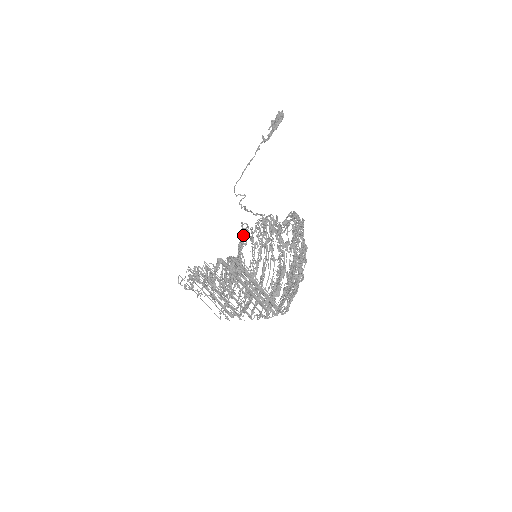
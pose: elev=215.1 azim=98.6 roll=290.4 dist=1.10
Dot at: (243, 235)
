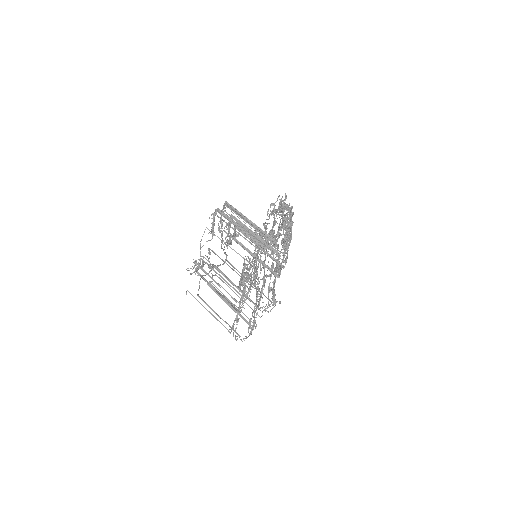
Dot at: occluded
